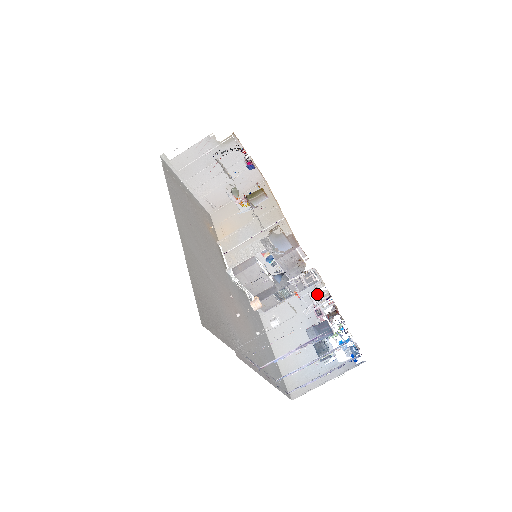
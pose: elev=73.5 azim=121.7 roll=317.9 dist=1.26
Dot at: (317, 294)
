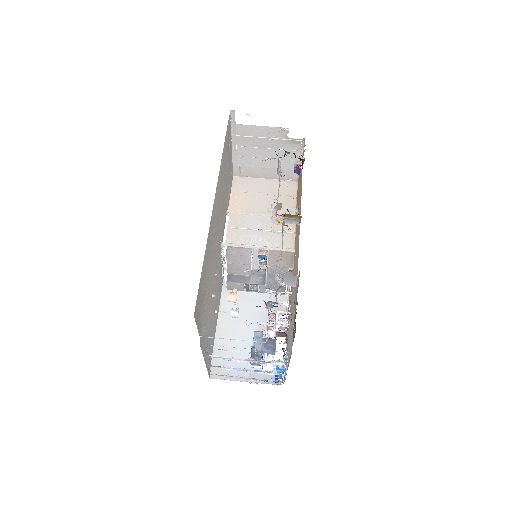
Dot at: (278, 305)
